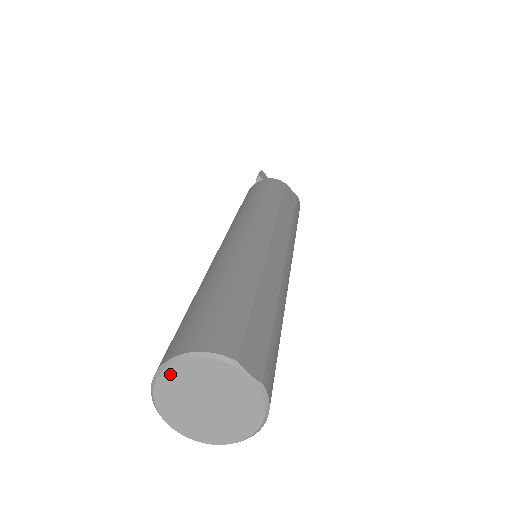
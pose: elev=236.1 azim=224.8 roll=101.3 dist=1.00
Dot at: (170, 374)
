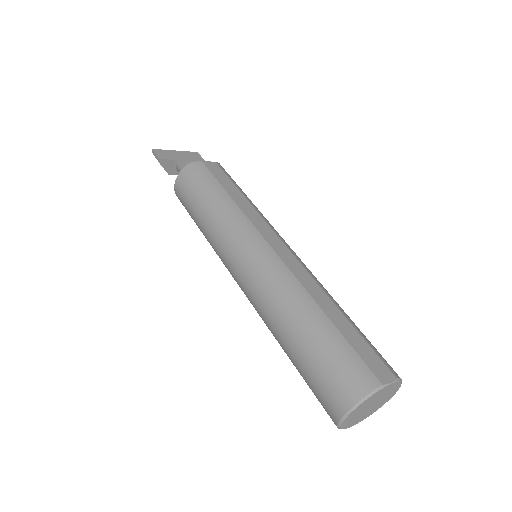
Dot at: (349, 417)
